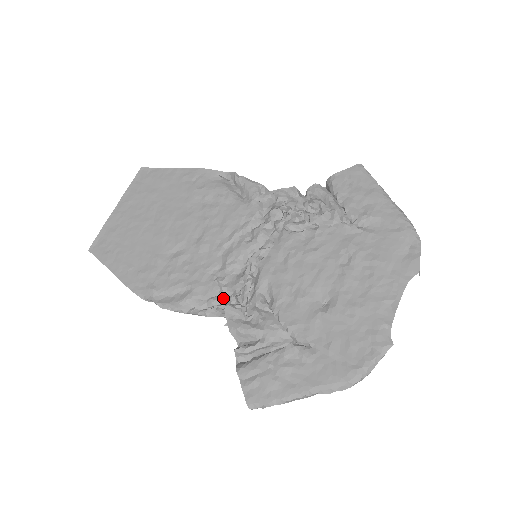
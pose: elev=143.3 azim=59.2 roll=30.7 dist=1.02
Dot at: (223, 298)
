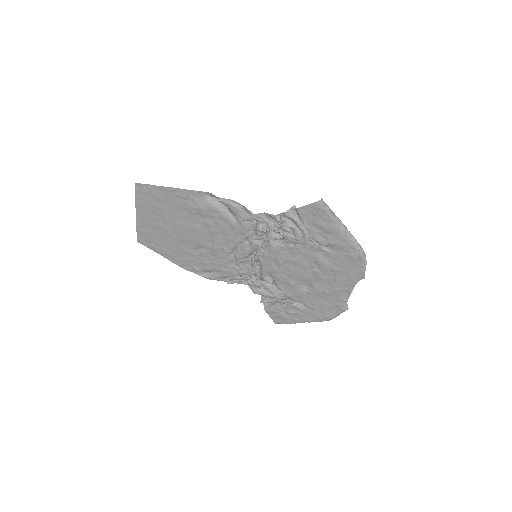
Dot at: (243, 275)
